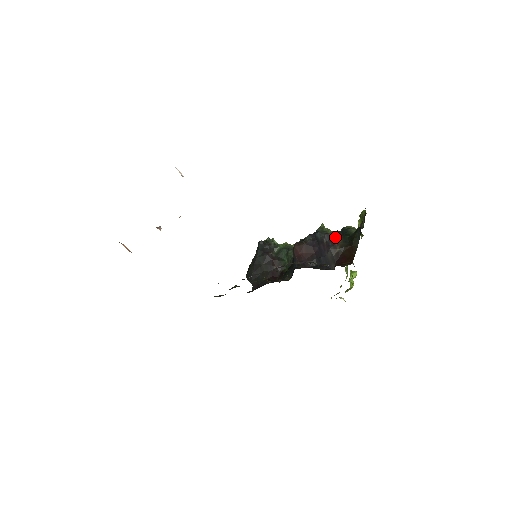
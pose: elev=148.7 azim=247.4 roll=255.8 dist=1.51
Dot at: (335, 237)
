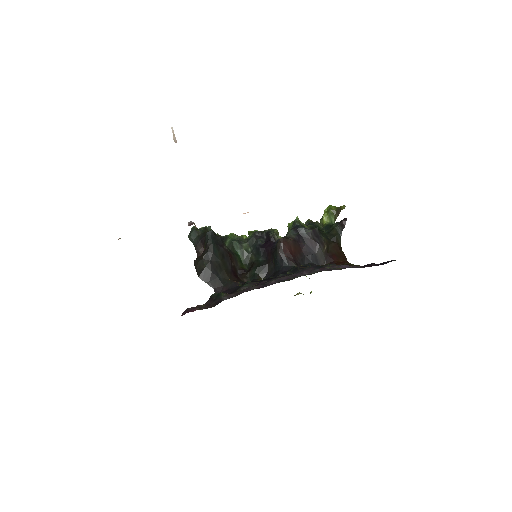
Dot at: (319, 233)
